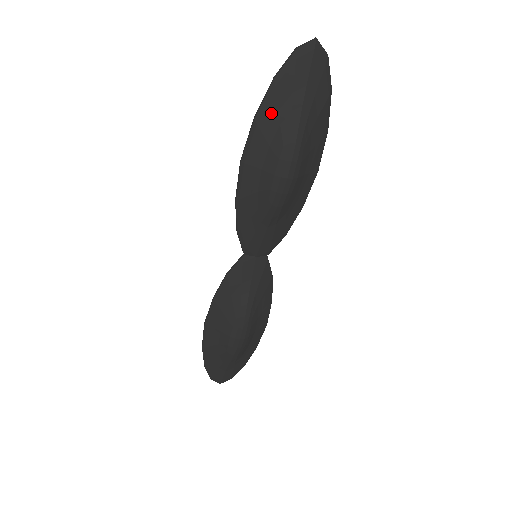
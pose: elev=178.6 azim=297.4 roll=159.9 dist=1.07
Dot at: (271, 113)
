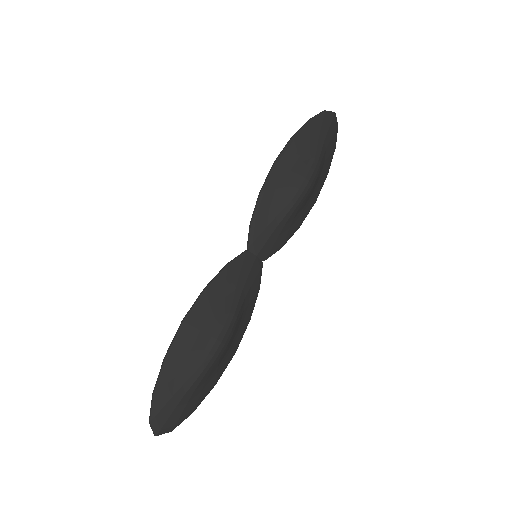
Dot at: (305, 137)
